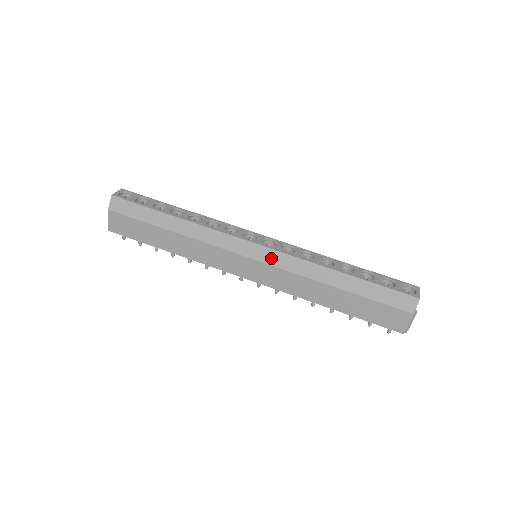
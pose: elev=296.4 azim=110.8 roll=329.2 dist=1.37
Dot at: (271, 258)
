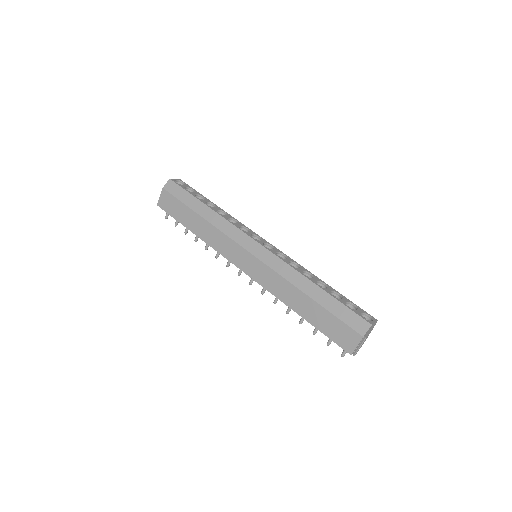
Dot at: (265, 257)
